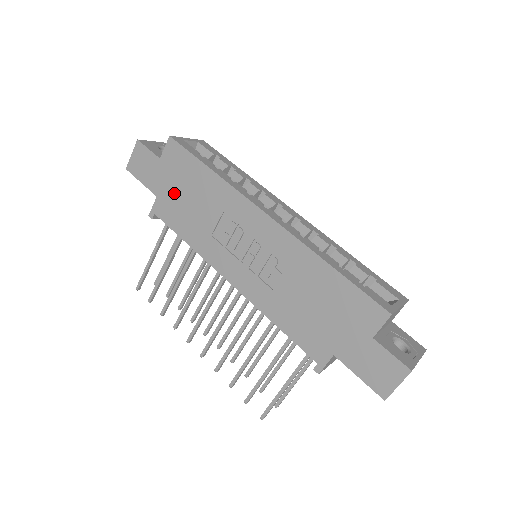
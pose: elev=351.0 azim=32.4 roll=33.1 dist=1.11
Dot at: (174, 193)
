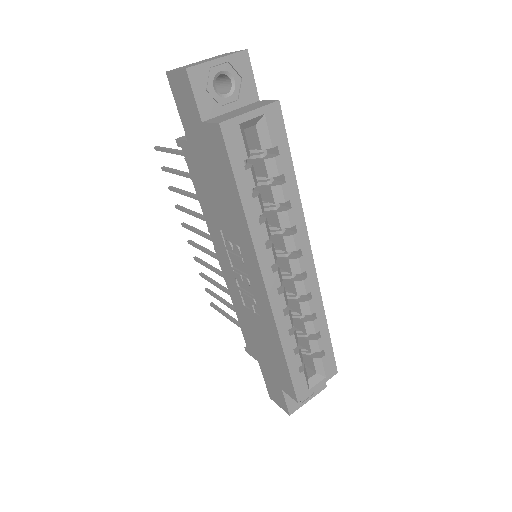
Dot at: (203, 164)
